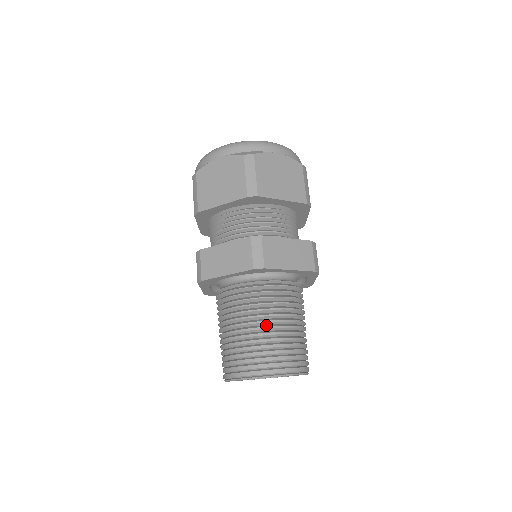
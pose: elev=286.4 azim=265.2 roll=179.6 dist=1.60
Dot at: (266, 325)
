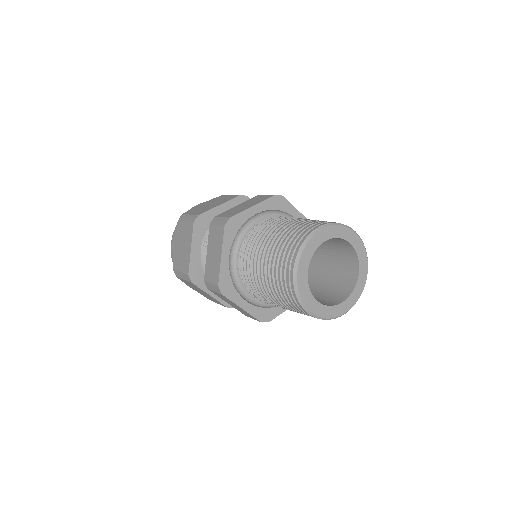
Dot at: (273, 238)
